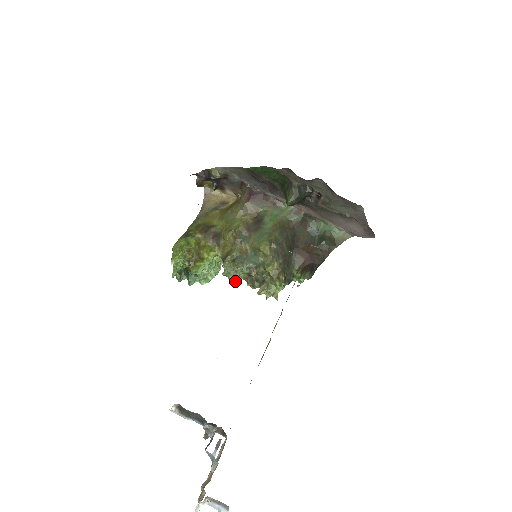
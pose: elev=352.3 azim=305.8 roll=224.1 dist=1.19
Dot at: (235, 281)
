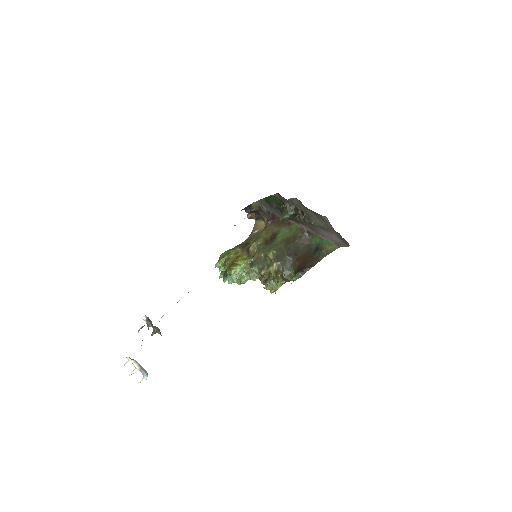
Dot at: occluded
